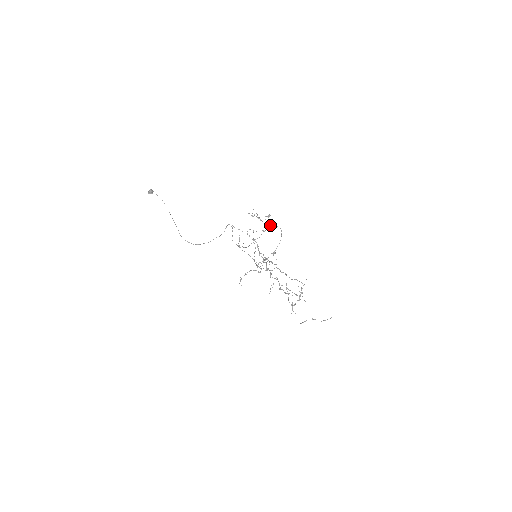
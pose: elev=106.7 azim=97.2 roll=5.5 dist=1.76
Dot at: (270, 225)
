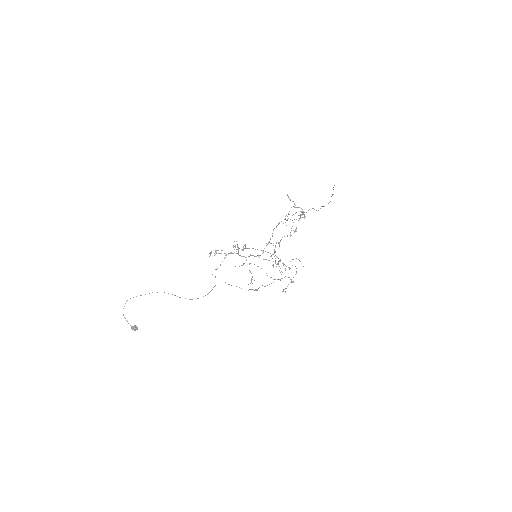
Dot at: occluded
